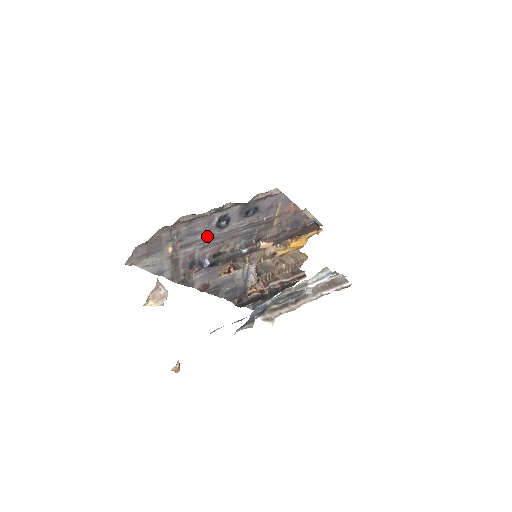
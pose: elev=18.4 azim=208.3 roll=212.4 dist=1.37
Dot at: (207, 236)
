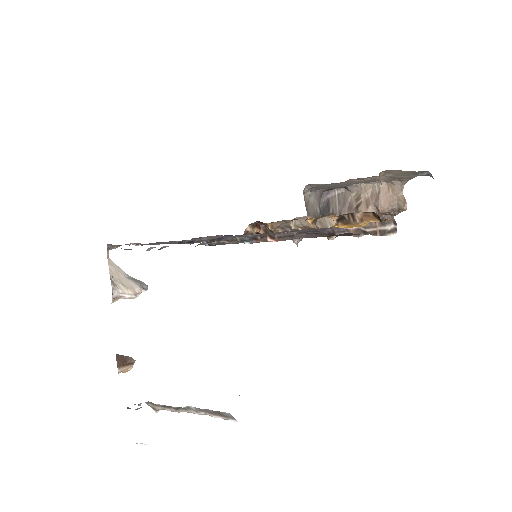
Dot at: occluded
